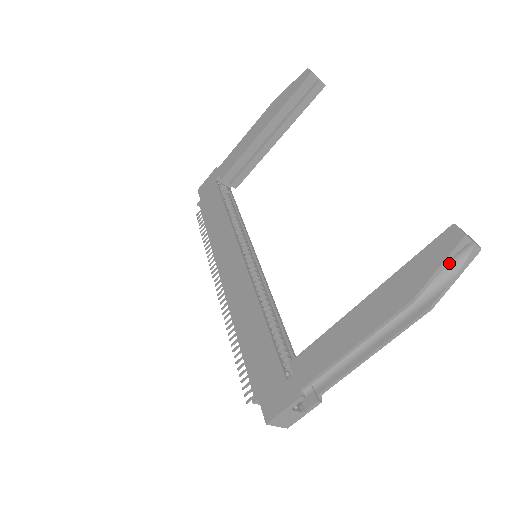
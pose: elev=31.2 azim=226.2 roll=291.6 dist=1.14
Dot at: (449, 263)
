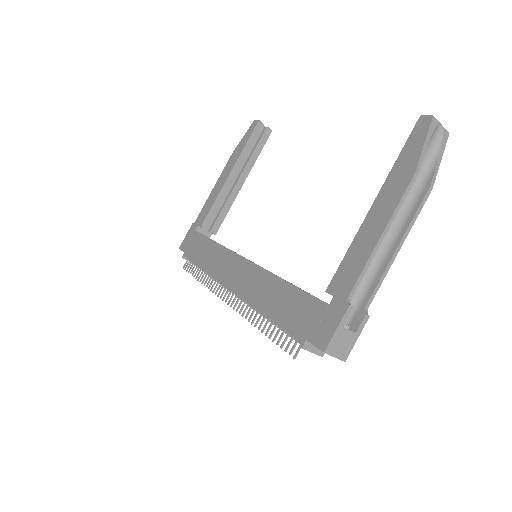
Dot at: (430, 147)
